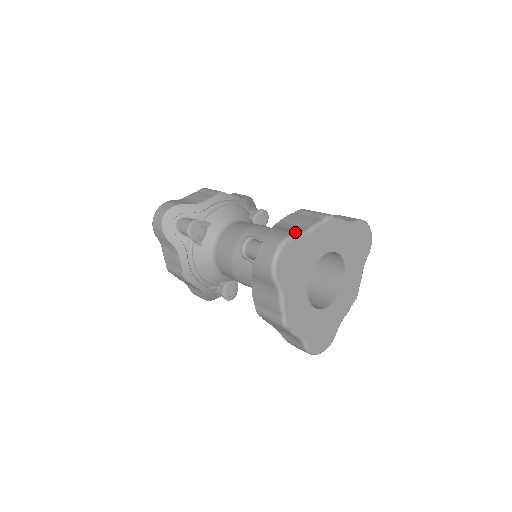
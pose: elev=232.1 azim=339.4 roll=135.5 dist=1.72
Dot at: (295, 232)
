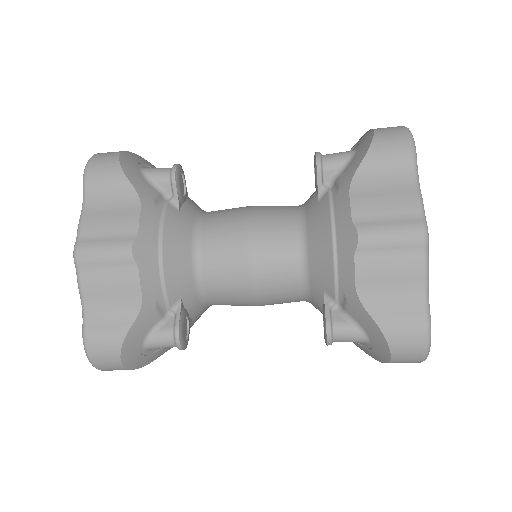
Dot at: occluded
